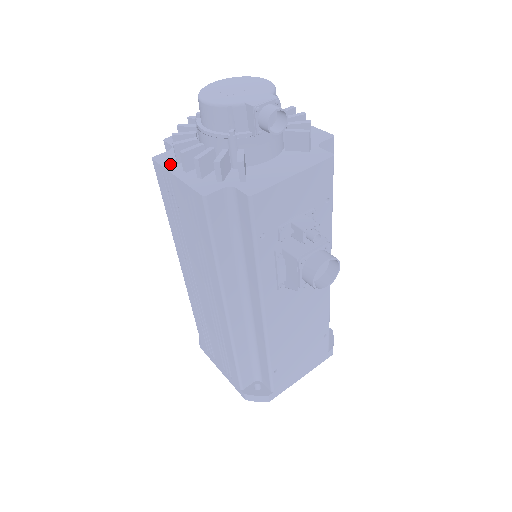
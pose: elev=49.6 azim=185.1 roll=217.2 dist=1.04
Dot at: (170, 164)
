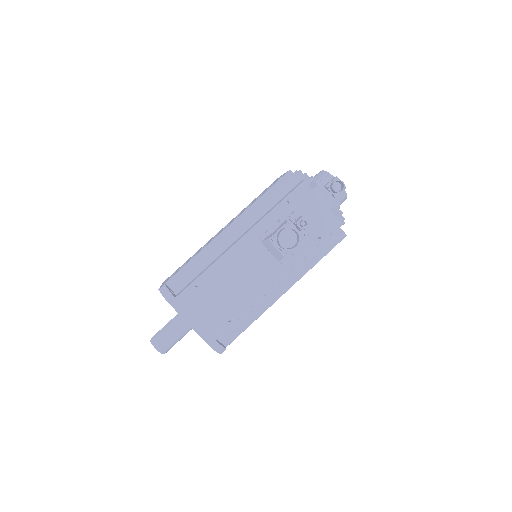
Dot at: occluded
